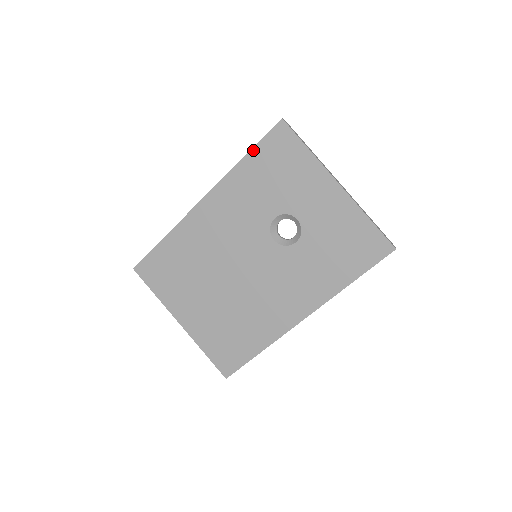
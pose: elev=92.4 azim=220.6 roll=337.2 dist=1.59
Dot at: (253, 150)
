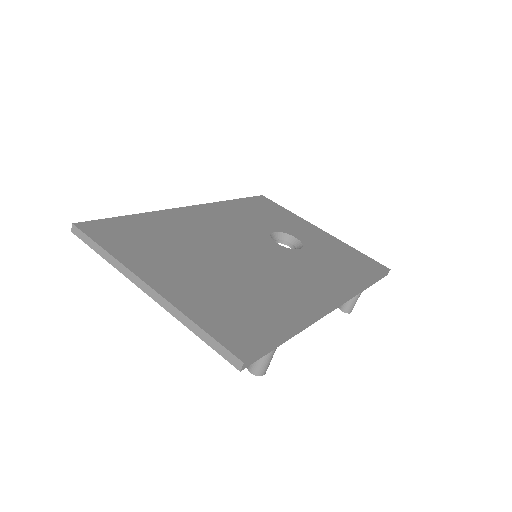
Dot at: (241, 199)
